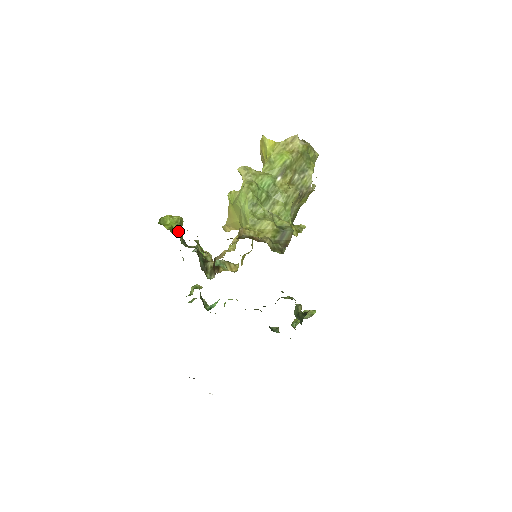
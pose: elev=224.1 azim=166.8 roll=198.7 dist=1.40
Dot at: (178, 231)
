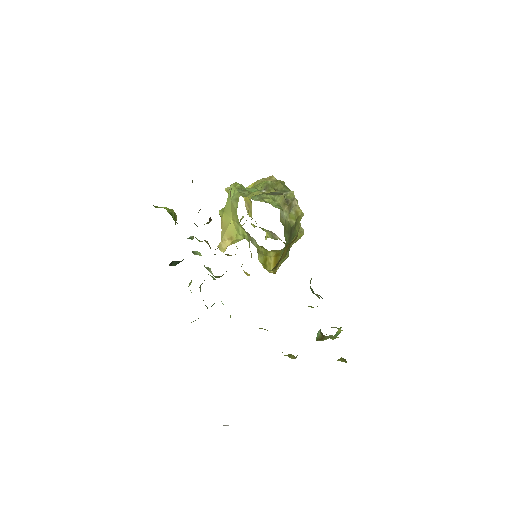
Dot at: (172, 216)
